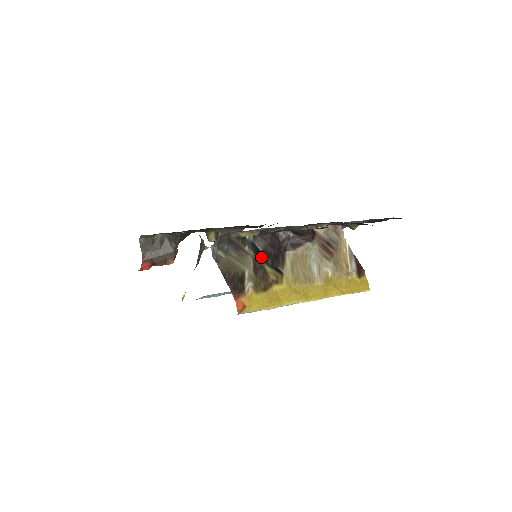
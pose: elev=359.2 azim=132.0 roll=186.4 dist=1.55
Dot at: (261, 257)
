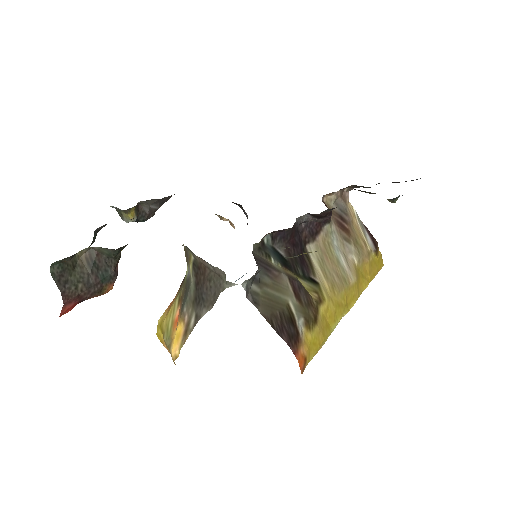
Dot at: (289, 268)
